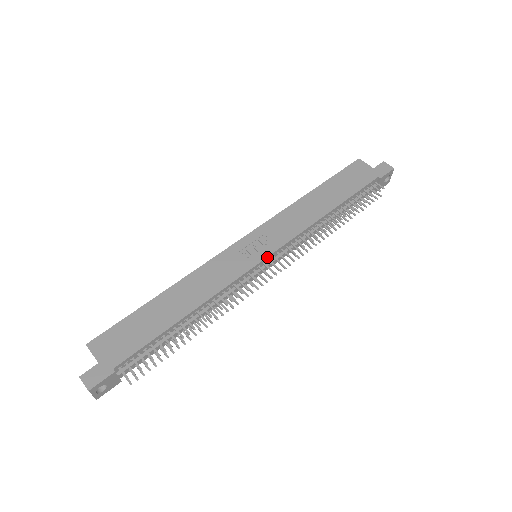
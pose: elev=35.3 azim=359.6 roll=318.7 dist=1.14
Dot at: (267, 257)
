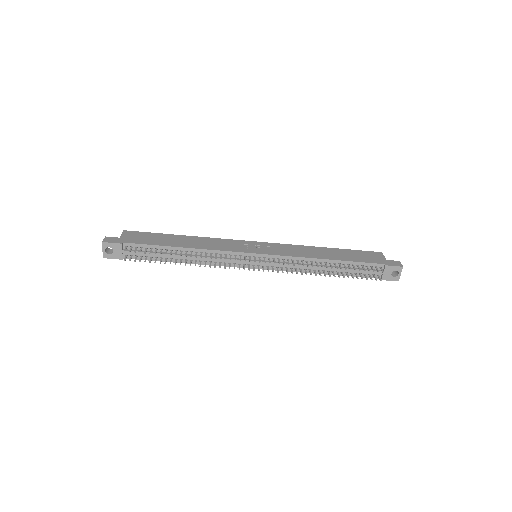
Dot at: (259, 254)
